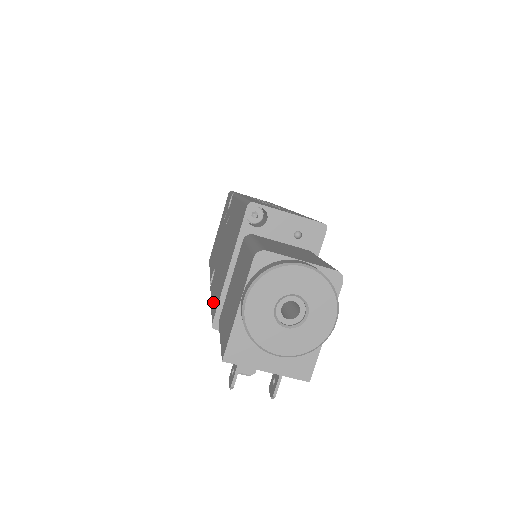
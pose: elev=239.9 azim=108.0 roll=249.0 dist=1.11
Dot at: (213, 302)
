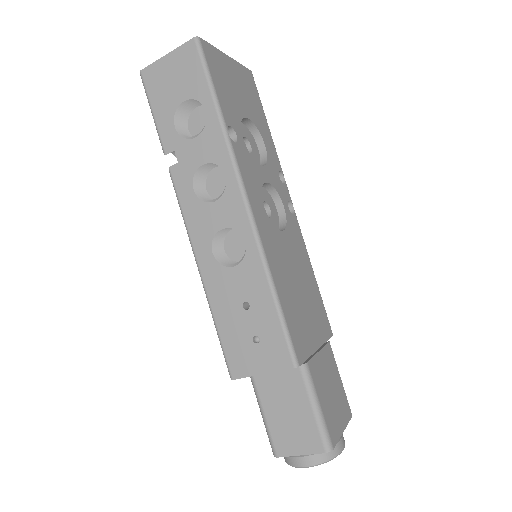
Dot at: occluded
